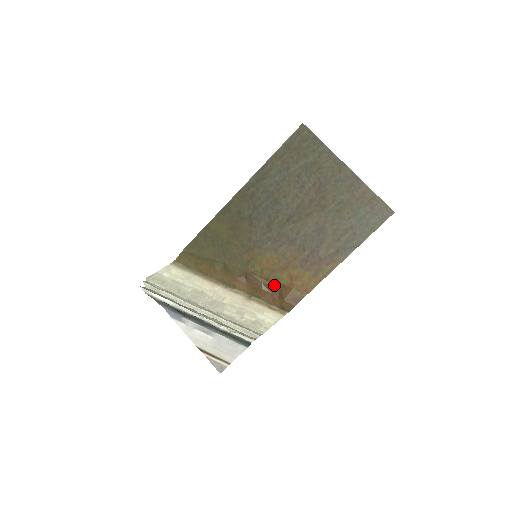
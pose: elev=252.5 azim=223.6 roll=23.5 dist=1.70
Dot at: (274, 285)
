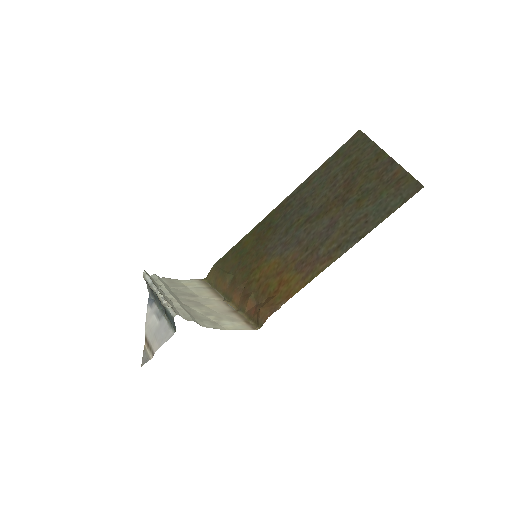
Dot at: (262, 294)
